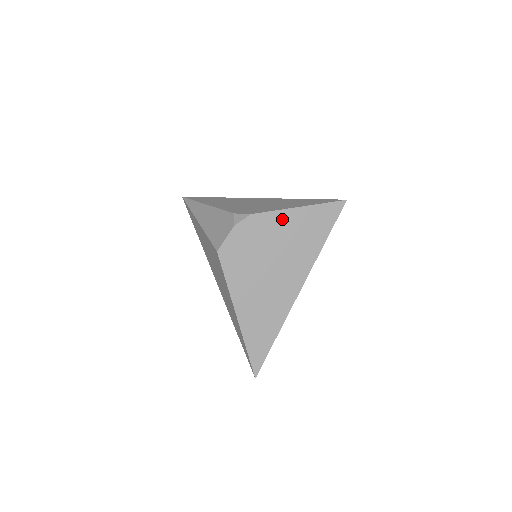
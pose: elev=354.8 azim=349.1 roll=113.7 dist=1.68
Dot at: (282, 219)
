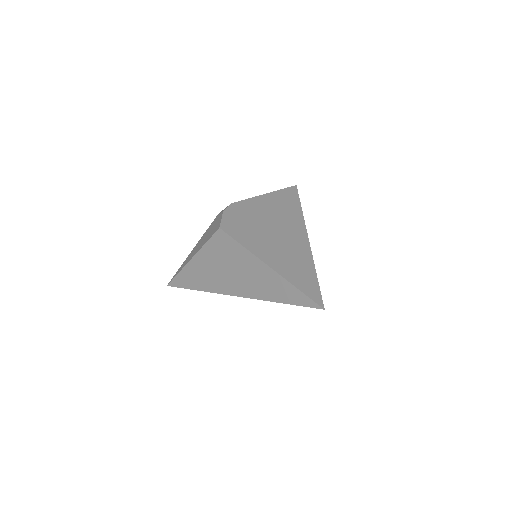
Dot at: (258, 202)
